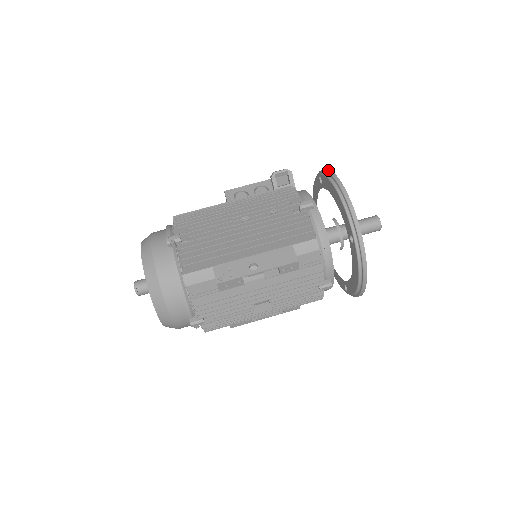
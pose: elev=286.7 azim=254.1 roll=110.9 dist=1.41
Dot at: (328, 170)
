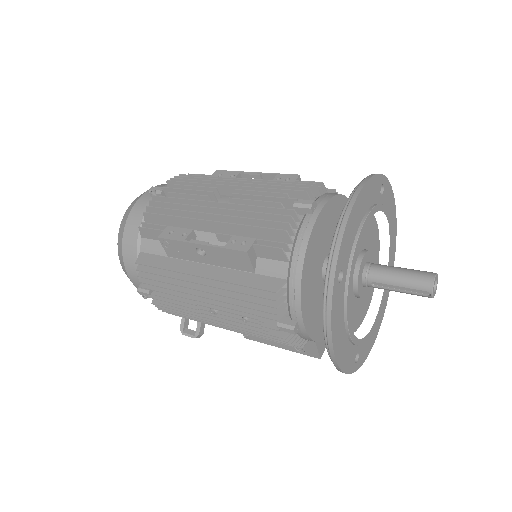
Dot at: occluded
